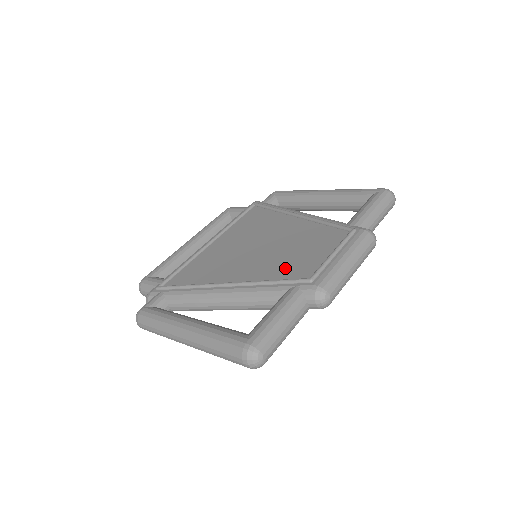
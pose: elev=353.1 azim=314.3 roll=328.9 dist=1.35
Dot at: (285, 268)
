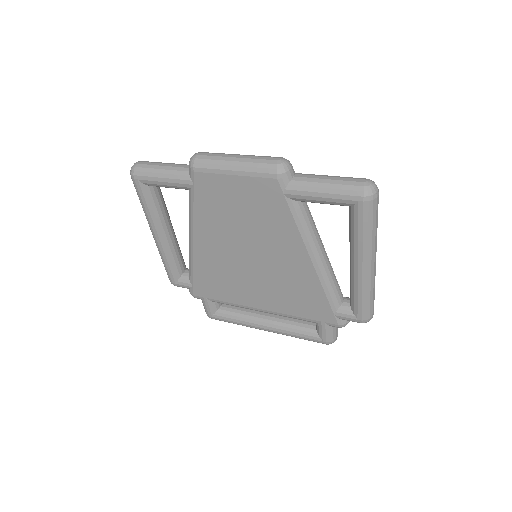
Dot at: occluded
